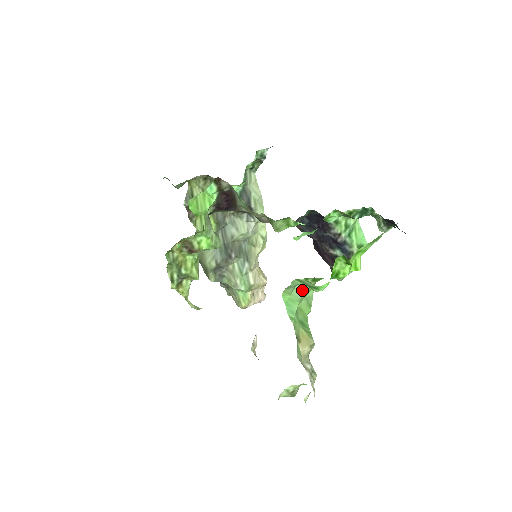
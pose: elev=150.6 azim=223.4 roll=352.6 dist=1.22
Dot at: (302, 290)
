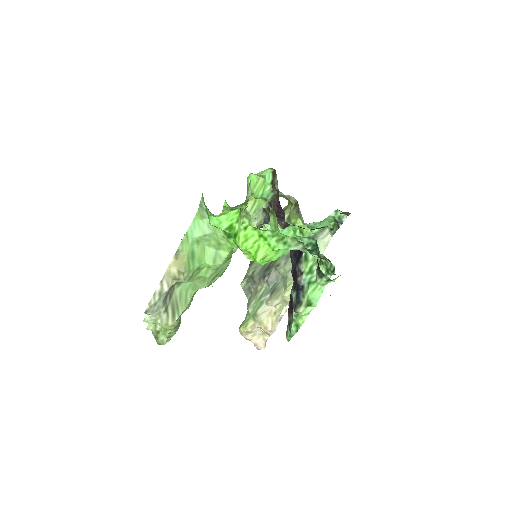
Dot at: (213, 230)
